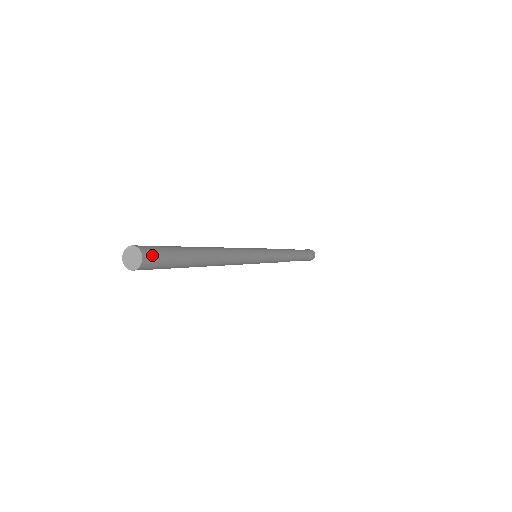
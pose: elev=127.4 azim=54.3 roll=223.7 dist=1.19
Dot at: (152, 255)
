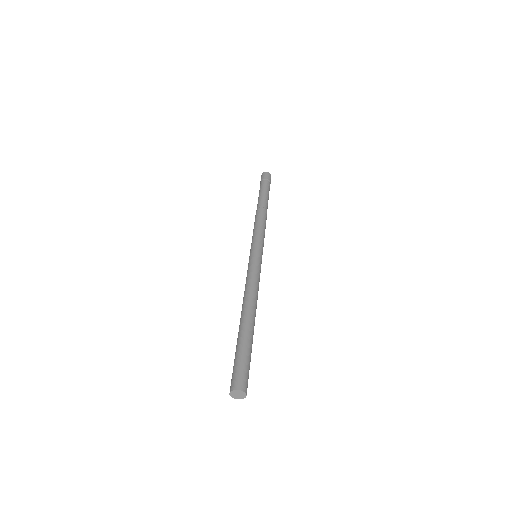
Dot at: (246, 382)
